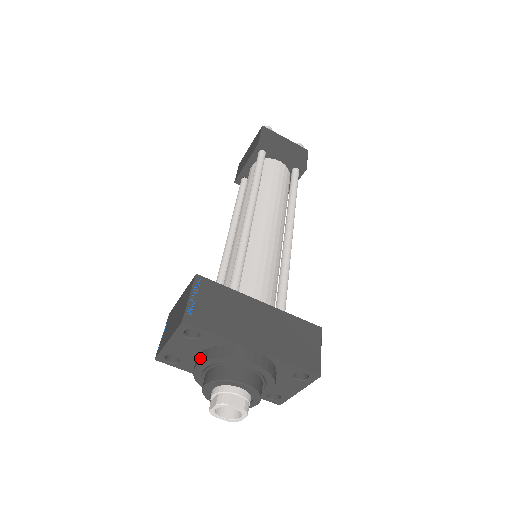
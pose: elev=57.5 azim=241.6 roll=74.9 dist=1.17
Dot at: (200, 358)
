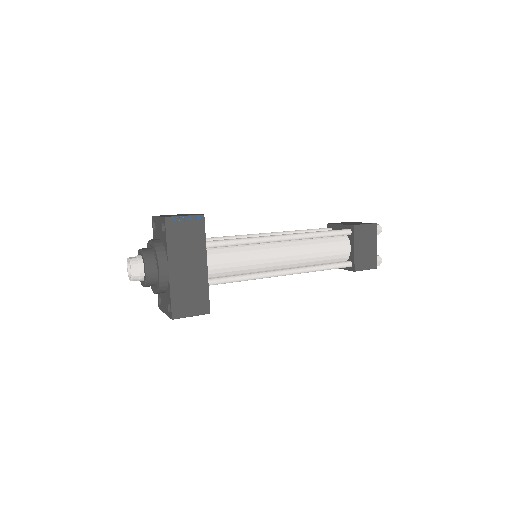
Dot at: (155, 240)
